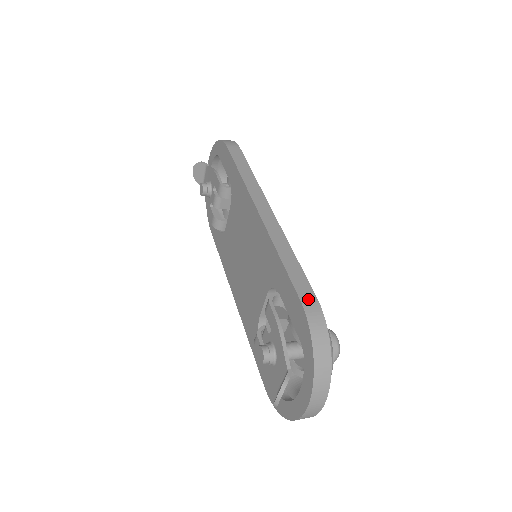
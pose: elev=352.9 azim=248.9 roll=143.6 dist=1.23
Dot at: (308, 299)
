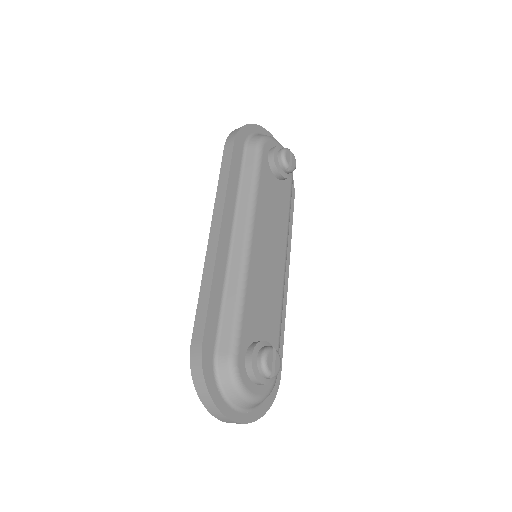
Dot at: (196, 343)
